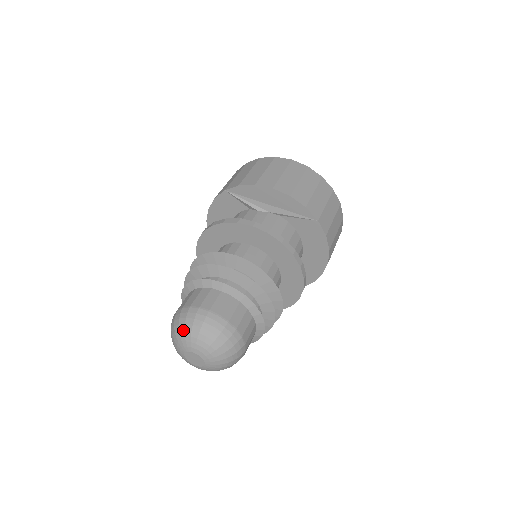
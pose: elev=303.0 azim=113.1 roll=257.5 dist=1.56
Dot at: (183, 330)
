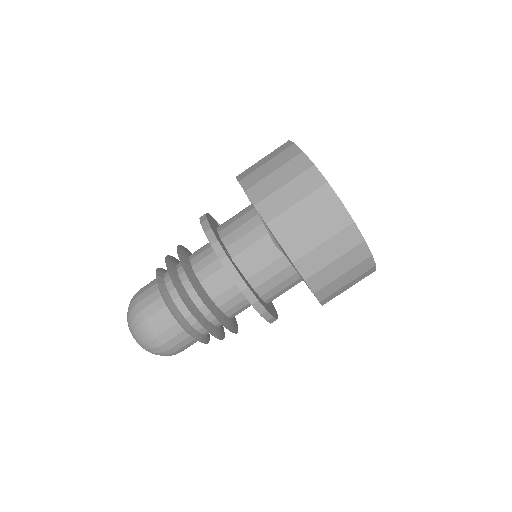
Dot at: (132, 330)
